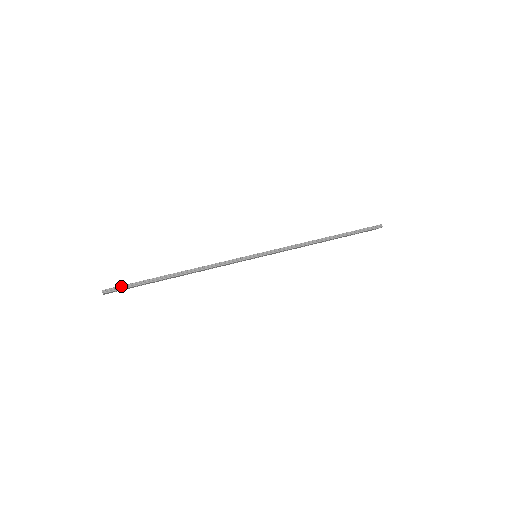
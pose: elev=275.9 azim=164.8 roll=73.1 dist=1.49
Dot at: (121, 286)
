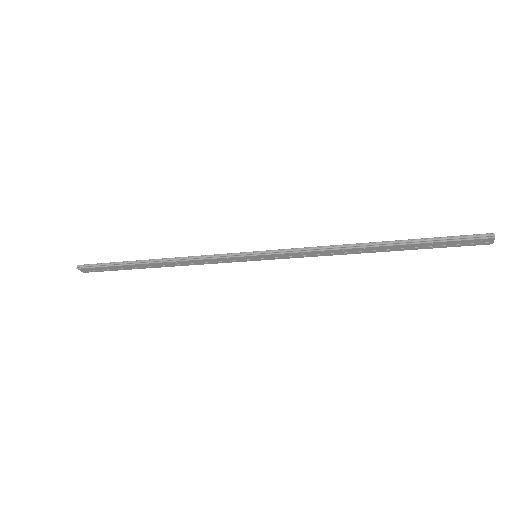
Dot at: (95, 264)
